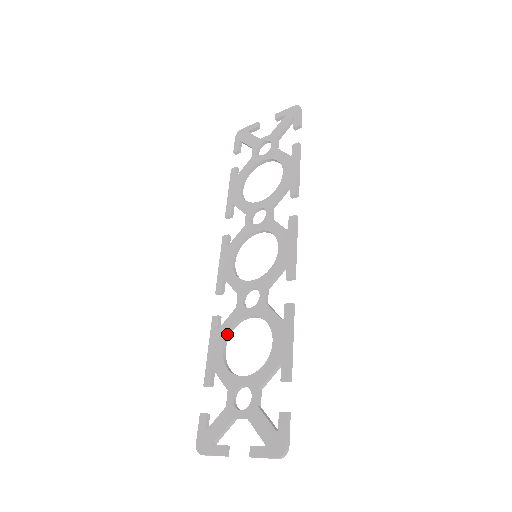
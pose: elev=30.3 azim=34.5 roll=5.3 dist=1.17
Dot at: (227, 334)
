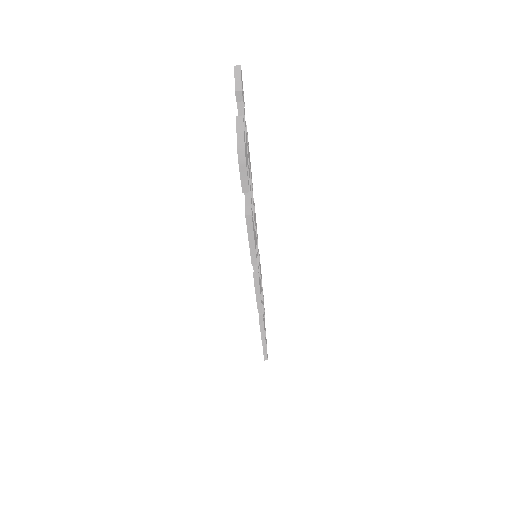
Dot at: occluded
